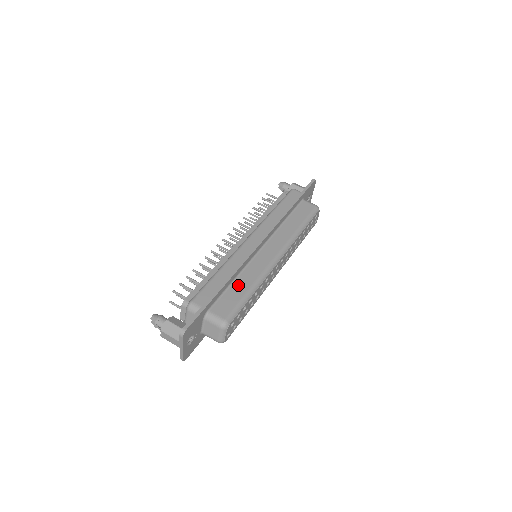
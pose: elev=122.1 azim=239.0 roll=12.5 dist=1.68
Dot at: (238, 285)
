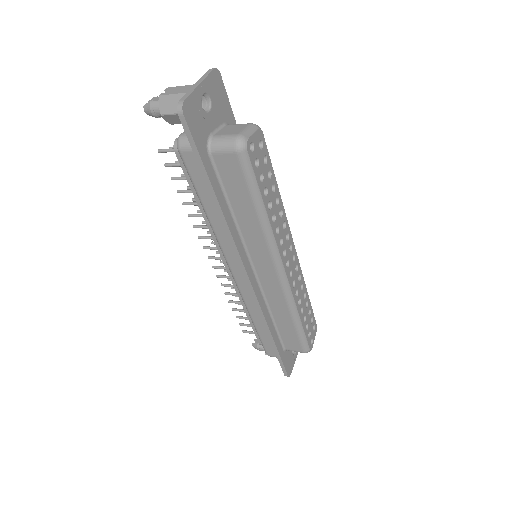
Dot at: occluded
